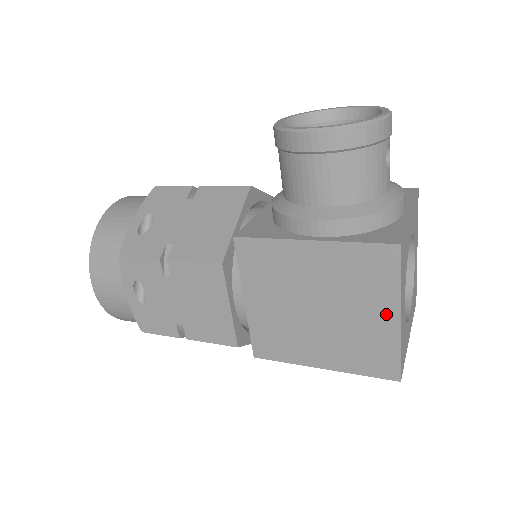
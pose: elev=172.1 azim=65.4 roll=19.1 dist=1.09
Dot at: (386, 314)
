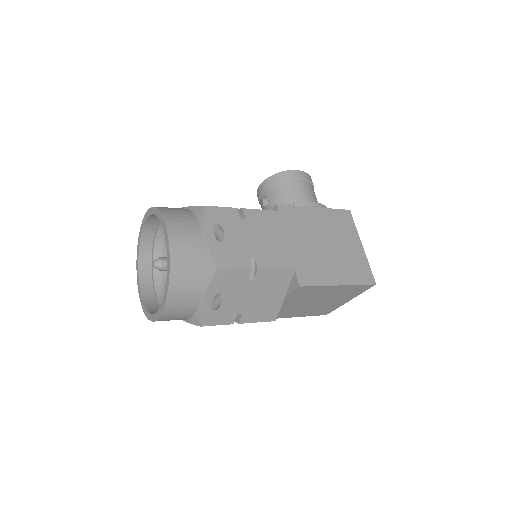
Dot at: (356, 244)
